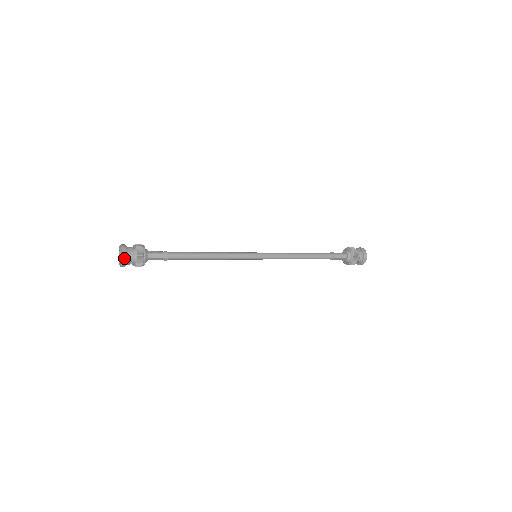
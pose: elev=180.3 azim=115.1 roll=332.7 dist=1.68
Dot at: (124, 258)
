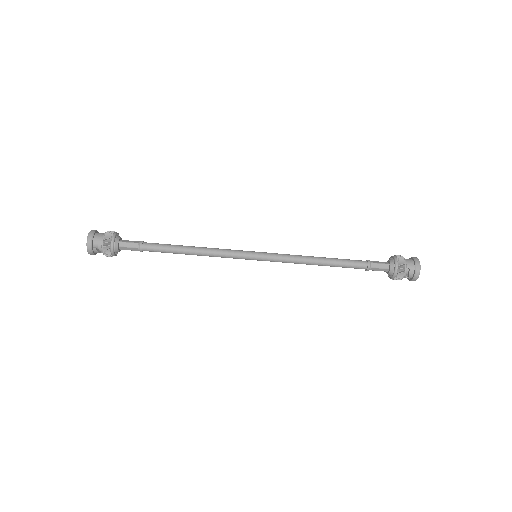
Dot at: (89, 243)
